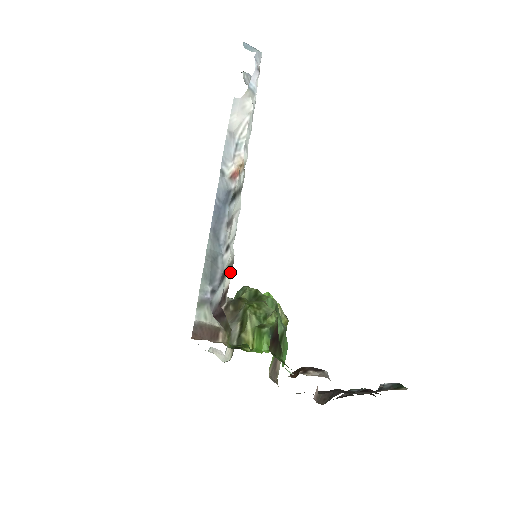
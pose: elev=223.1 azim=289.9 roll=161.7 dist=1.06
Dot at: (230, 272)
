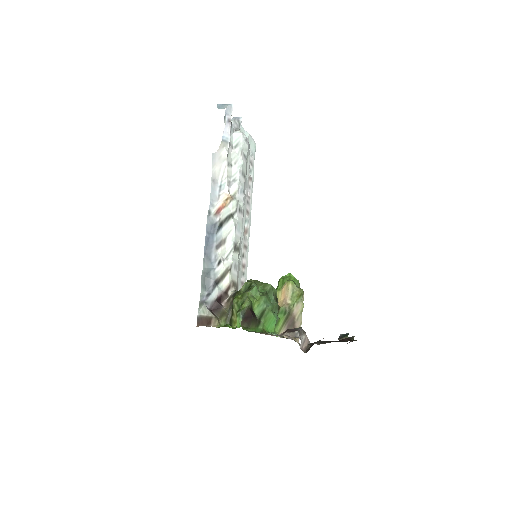
Dot at: (227, 276)
